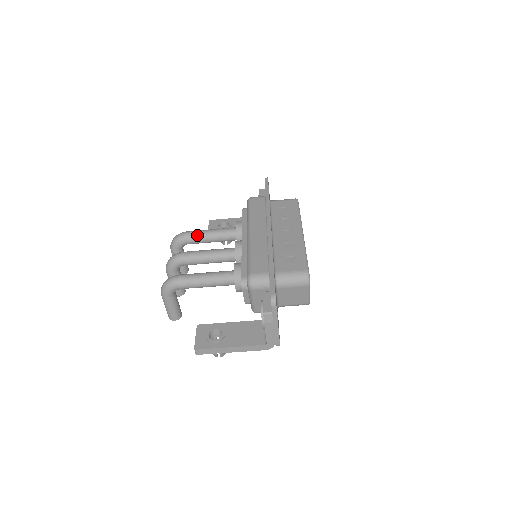
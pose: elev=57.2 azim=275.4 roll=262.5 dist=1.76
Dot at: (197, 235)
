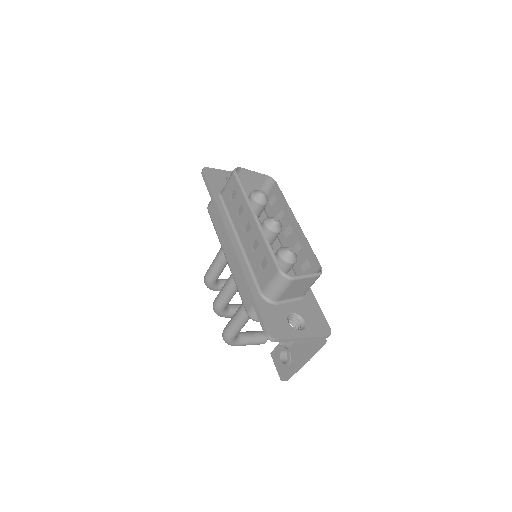
Dot at: (212, 272)
